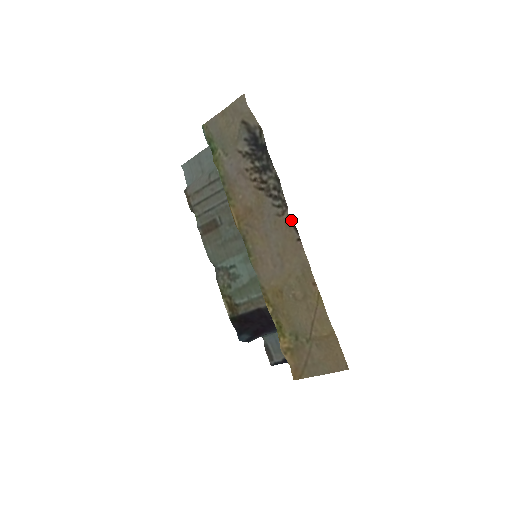
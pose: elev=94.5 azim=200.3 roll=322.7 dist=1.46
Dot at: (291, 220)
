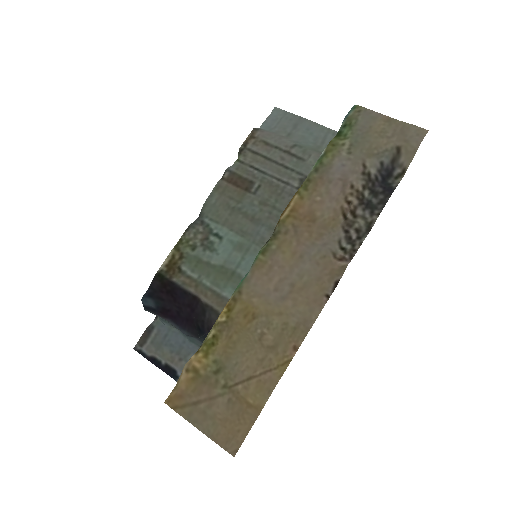
Dot at: (342, 273)
